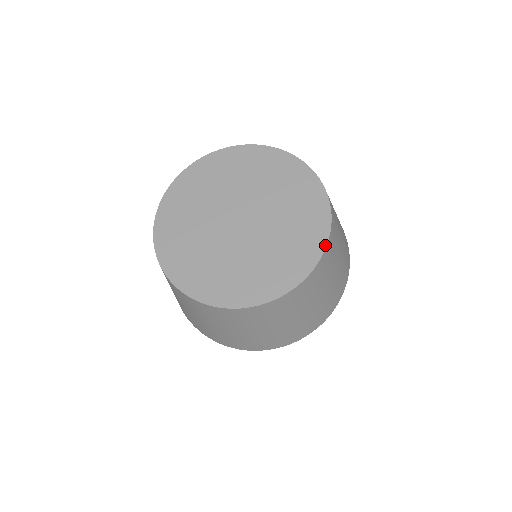
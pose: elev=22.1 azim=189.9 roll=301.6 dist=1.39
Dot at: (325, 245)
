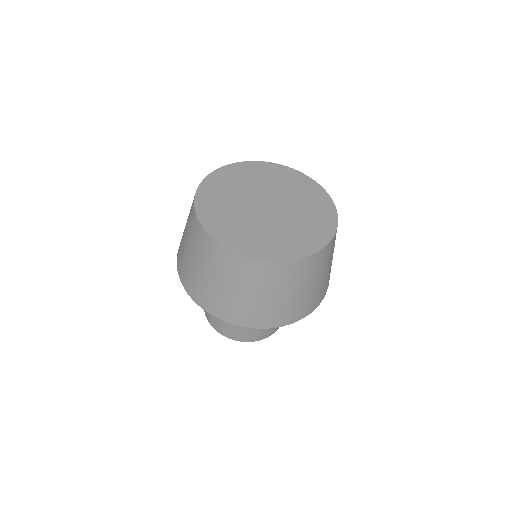
Dot at: (336, 229)
